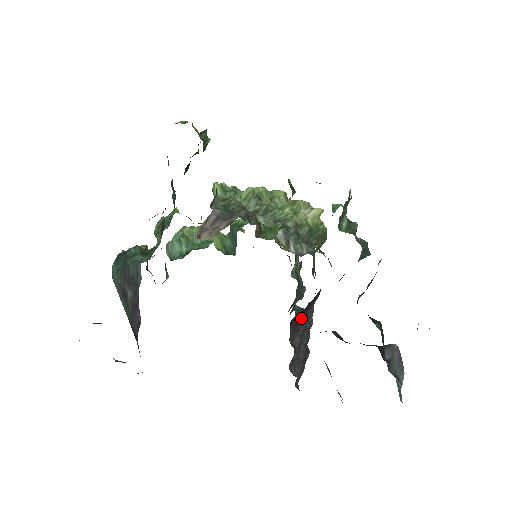
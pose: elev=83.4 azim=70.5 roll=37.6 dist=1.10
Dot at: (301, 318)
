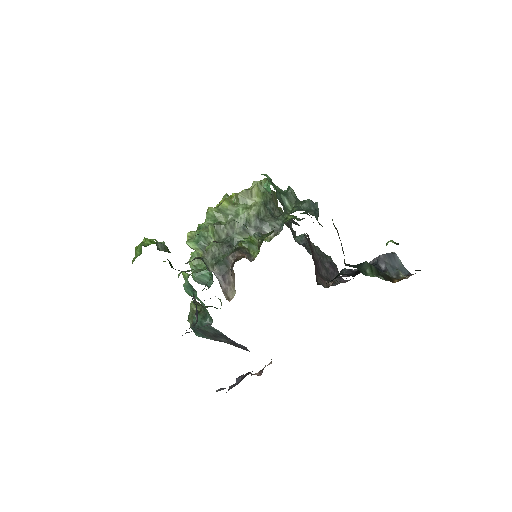
Dot at: (315, 265)
